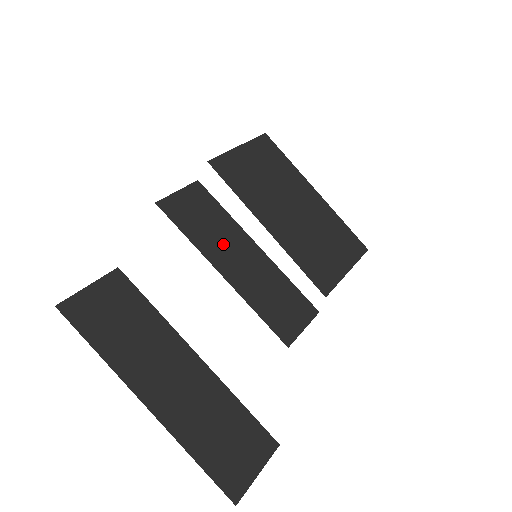
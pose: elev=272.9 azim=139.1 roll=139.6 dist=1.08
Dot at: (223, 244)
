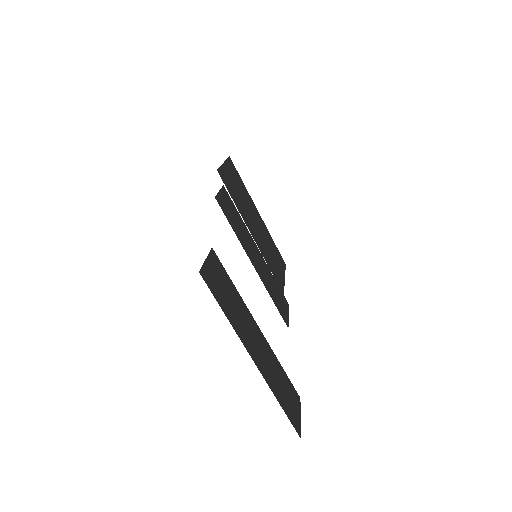
Dot at: (247, 242)
